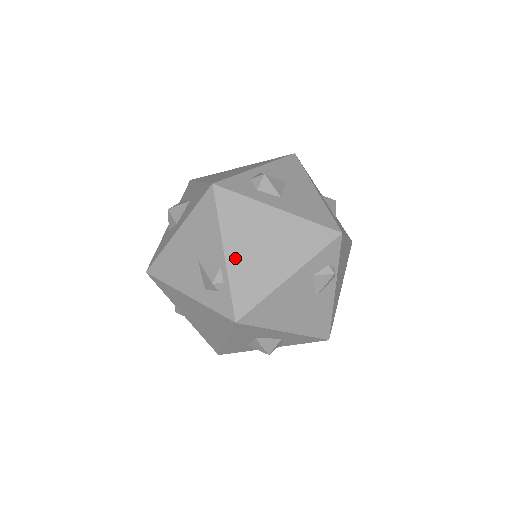
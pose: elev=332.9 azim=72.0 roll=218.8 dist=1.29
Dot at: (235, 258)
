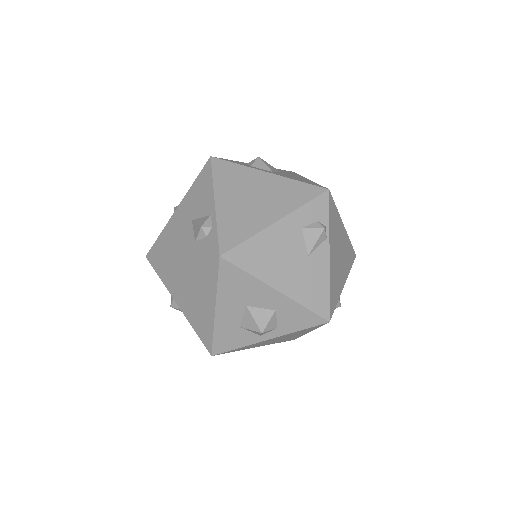
Dot at: (225, 206)
